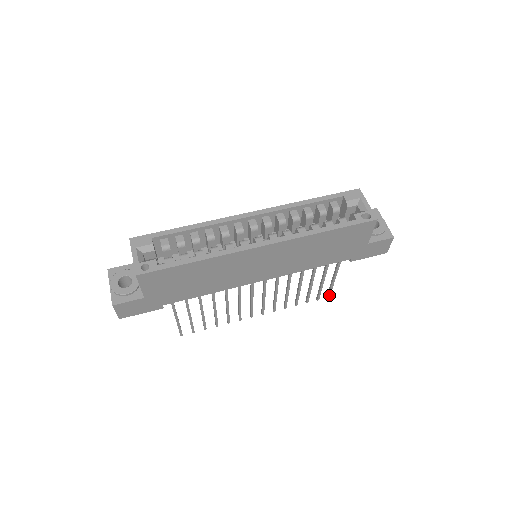
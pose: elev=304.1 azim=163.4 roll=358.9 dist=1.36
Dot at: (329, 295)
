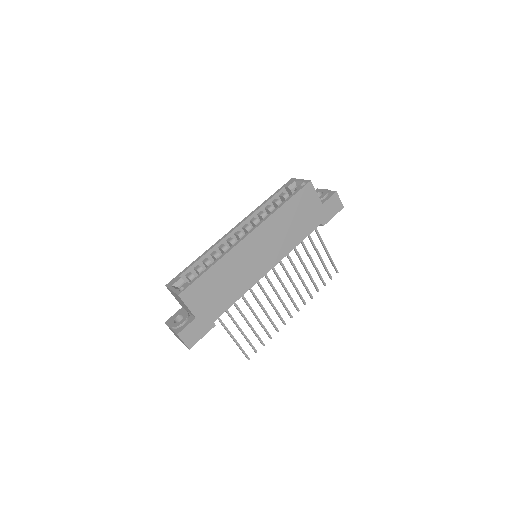
Dot at: (336, 270)
